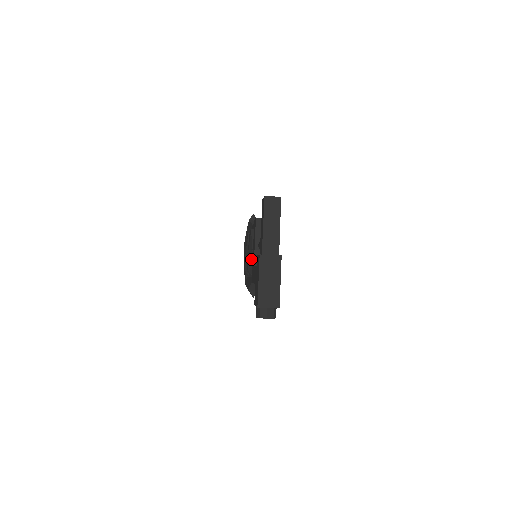
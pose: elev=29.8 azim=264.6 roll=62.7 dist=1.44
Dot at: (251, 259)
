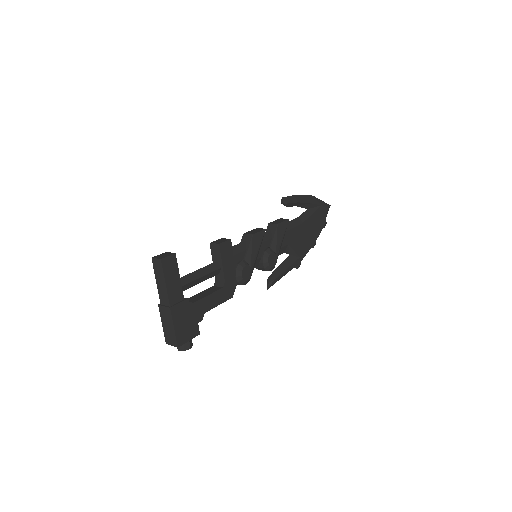
Dot at: occluded
